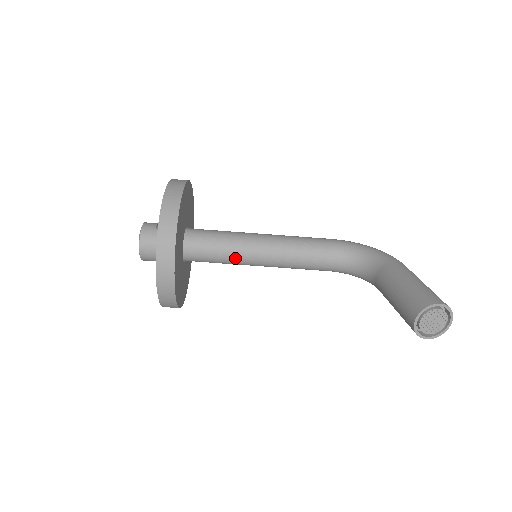
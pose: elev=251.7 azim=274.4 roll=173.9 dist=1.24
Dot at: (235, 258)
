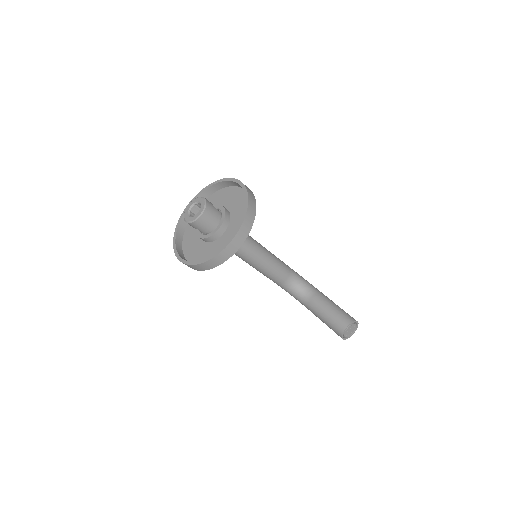
Dot at: (245, 251)
